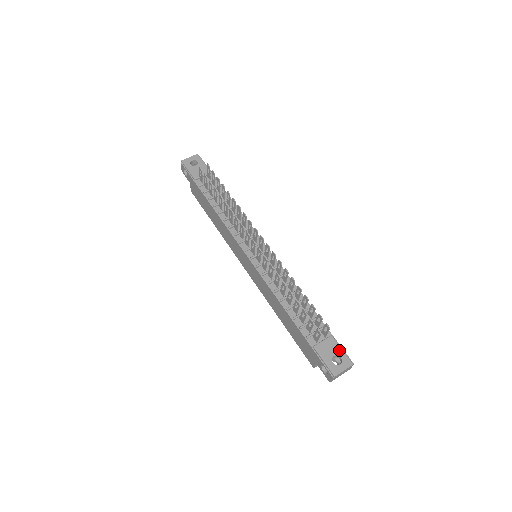
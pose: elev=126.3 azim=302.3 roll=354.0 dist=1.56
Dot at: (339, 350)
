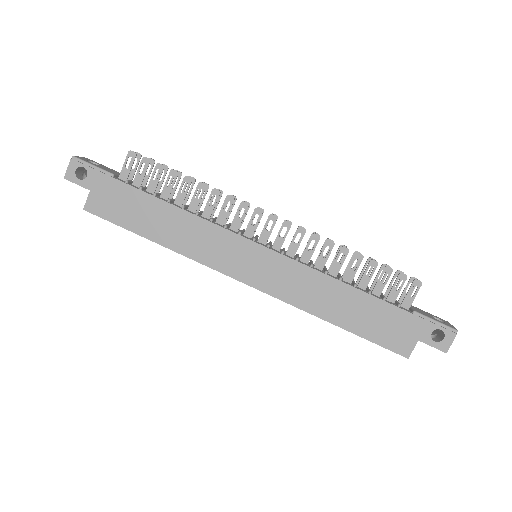
Dot at: (427, 313)
